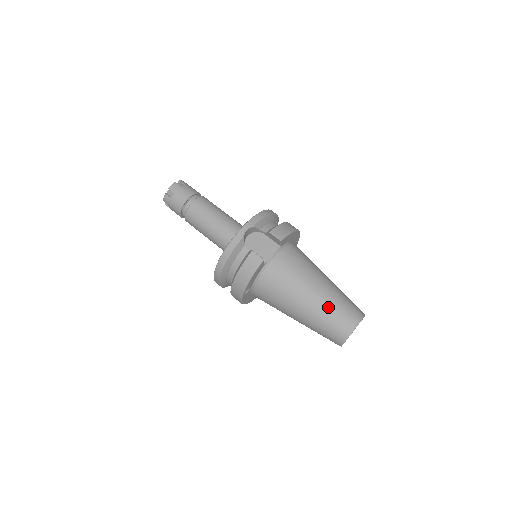
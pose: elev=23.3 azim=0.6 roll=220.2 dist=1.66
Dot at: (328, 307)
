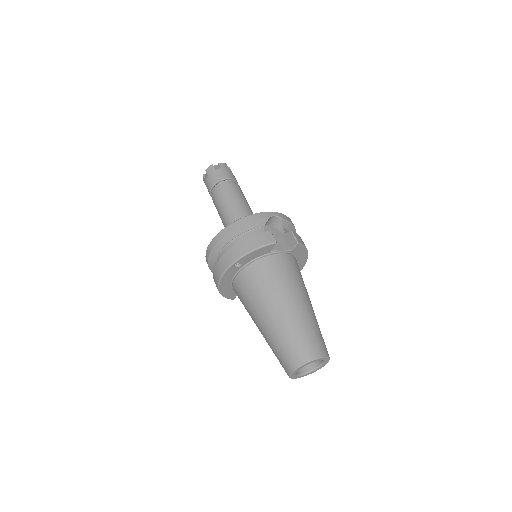
Dot at: (305, 323)
